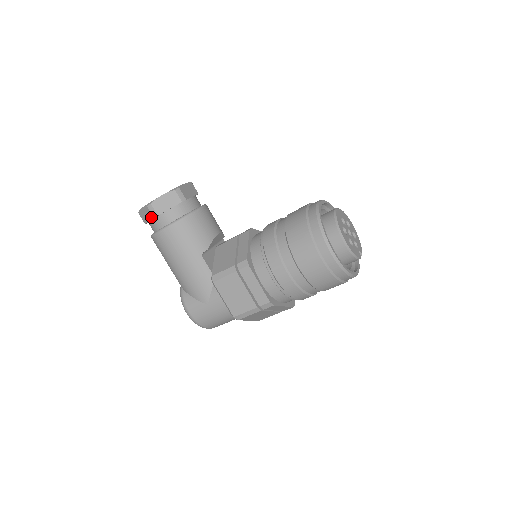
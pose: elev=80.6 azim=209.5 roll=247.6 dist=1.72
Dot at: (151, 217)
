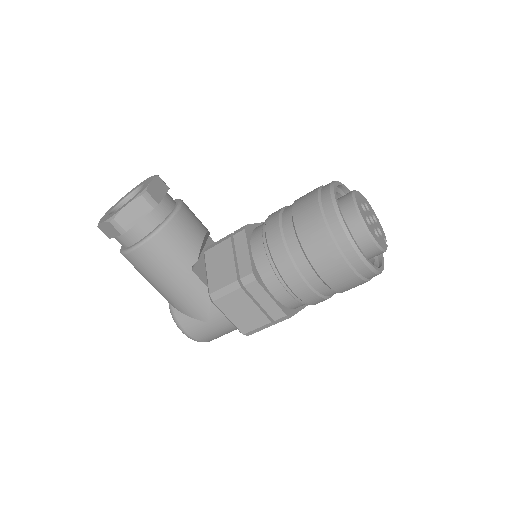
Dot at: (117, 233)
